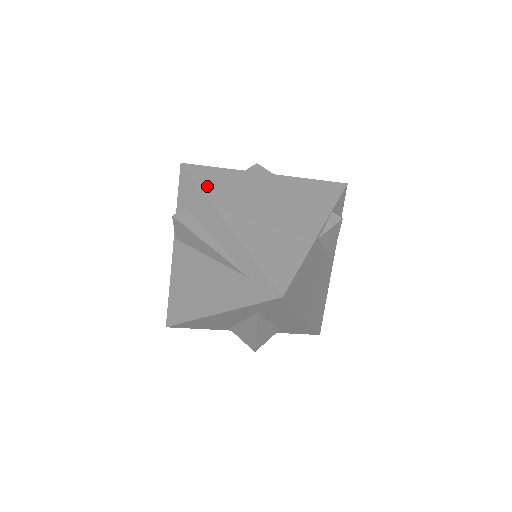
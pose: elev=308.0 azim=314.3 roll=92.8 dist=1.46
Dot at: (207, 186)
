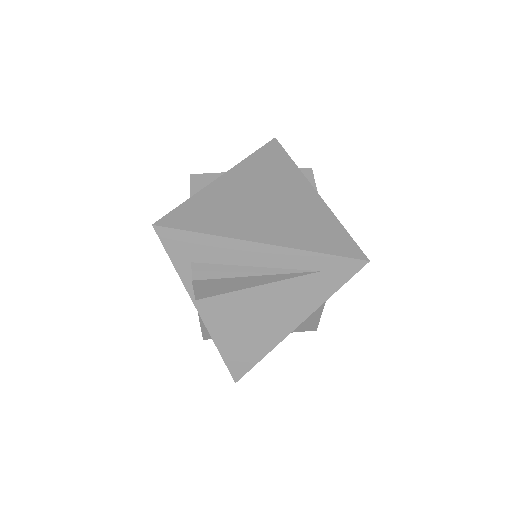
Dot at: (203, 226)
